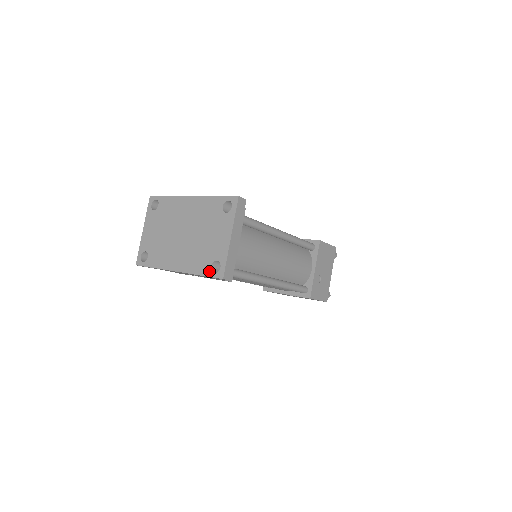
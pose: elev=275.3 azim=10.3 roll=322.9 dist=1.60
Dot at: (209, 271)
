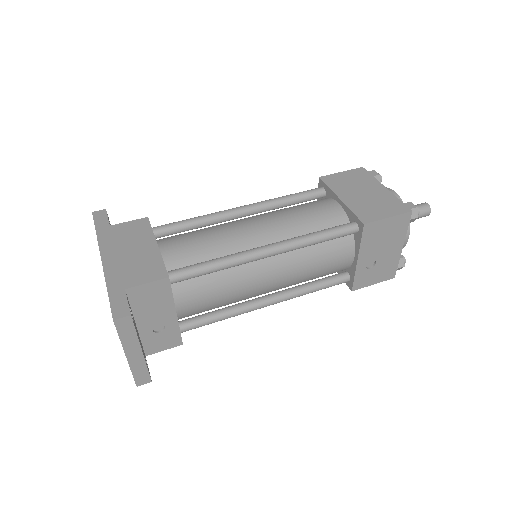
Dot at: occluded
